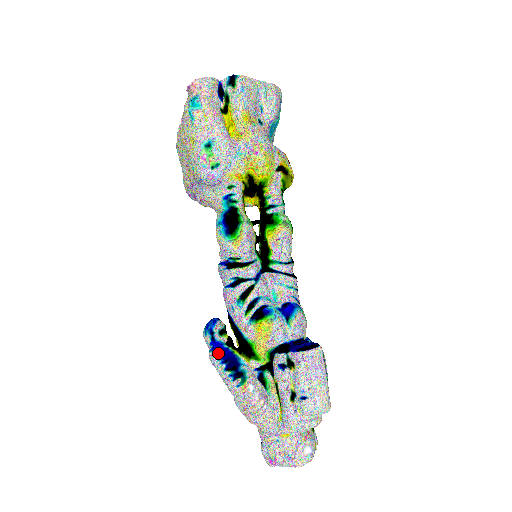
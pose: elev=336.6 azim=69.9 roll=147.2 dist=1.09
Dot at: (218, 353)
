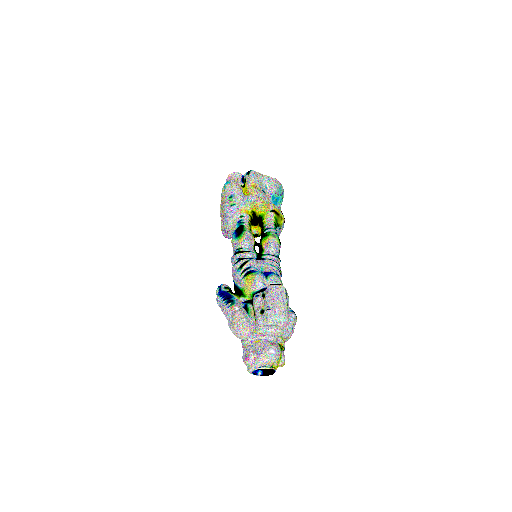
Dot at: (221, 294)
